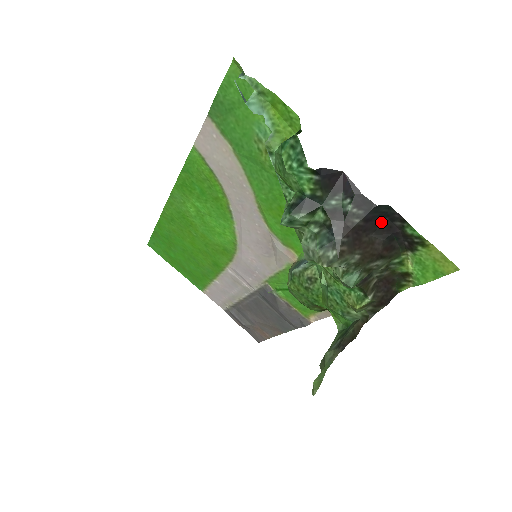
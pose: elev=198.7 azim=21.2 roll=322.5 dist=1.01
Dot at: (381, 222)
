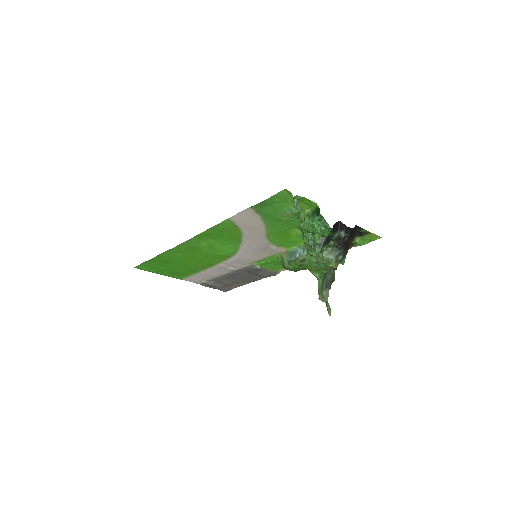
Dot at: (352, 232)
